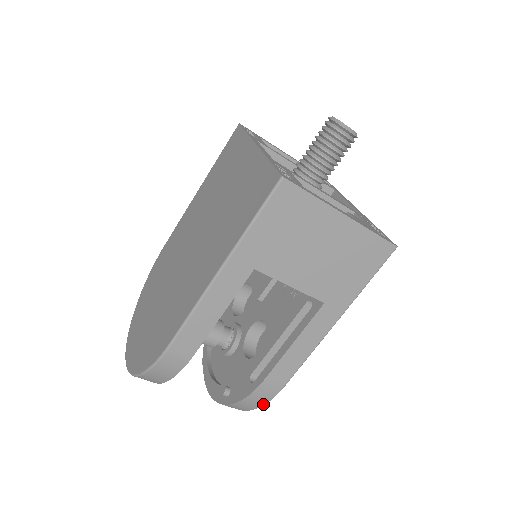
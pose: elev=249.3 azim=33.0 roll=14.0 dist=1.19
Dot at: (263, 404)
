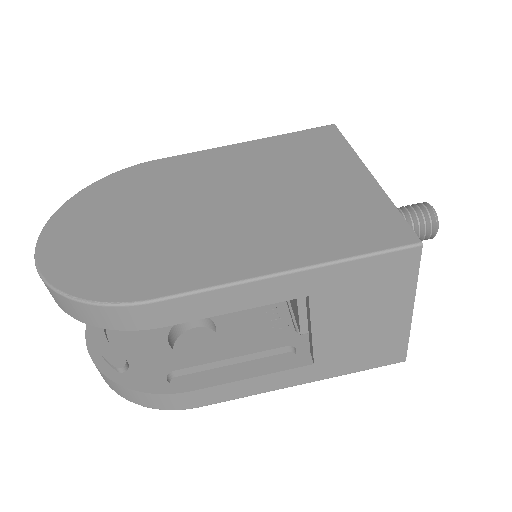
Dot at: (158, 408)
